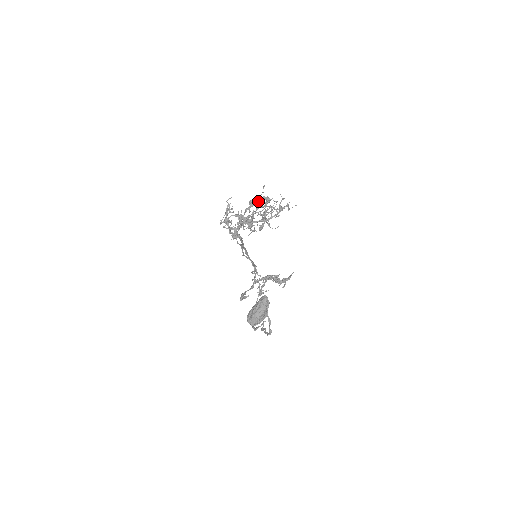
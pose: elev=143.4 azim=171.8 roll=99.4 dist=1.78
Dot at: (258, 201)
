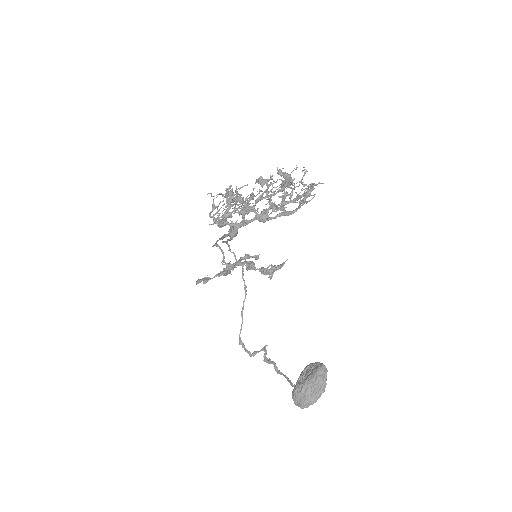
Dot at: (282, 187)
